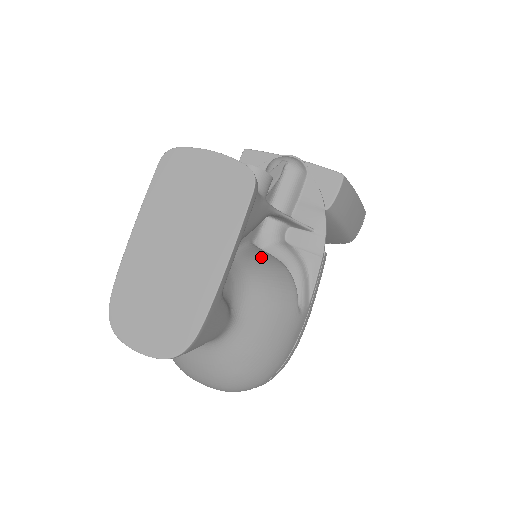
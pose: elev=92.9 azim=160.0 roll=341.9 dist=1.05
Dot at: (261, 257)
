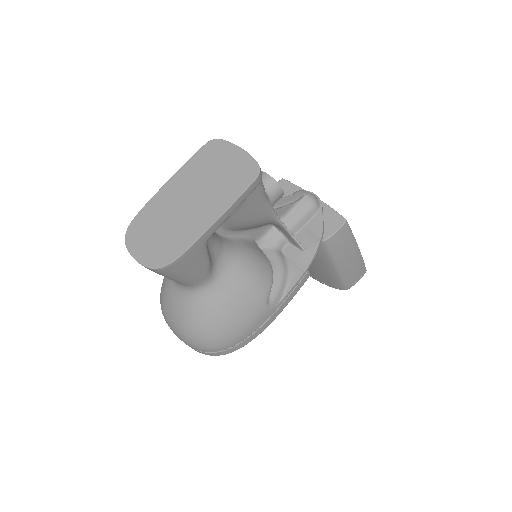
Dot at: (255, 250)
